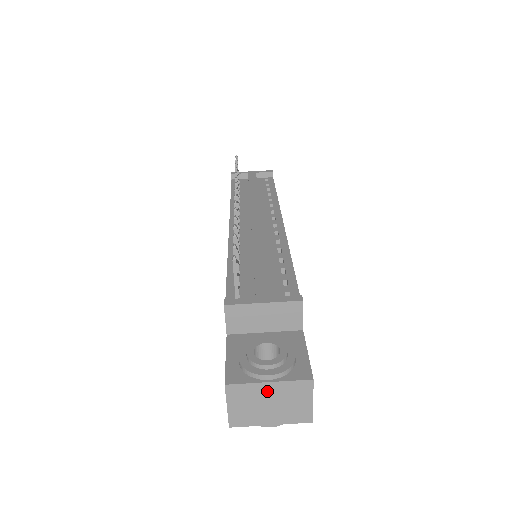
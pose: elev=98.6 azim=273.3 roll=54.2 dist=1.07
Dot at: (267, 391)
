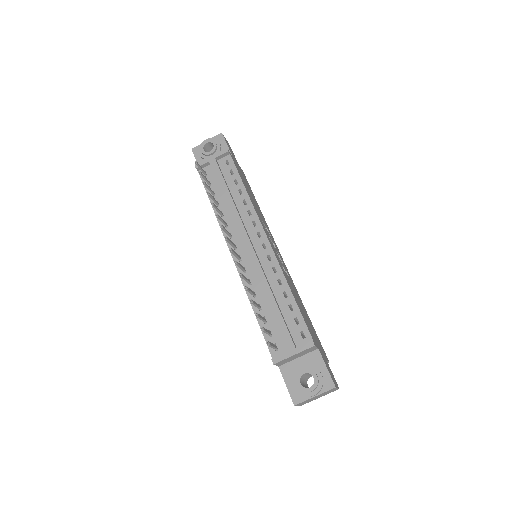
Dot at: (315, 397)
